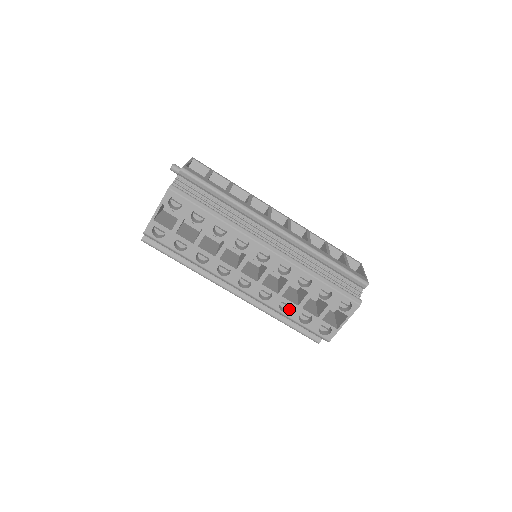
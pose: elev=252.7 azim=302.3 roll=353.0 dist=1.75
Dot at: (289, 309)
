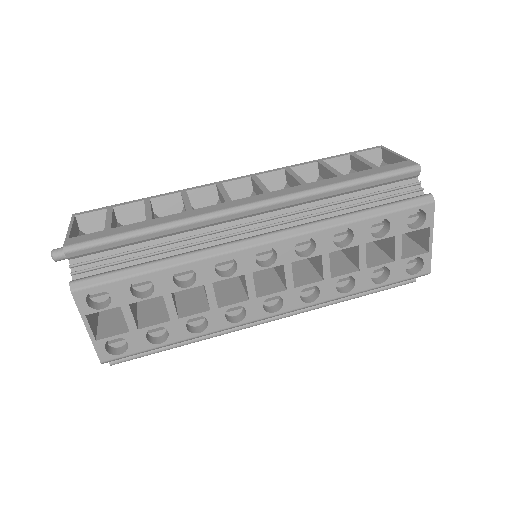
Dot at: (351, 282)
